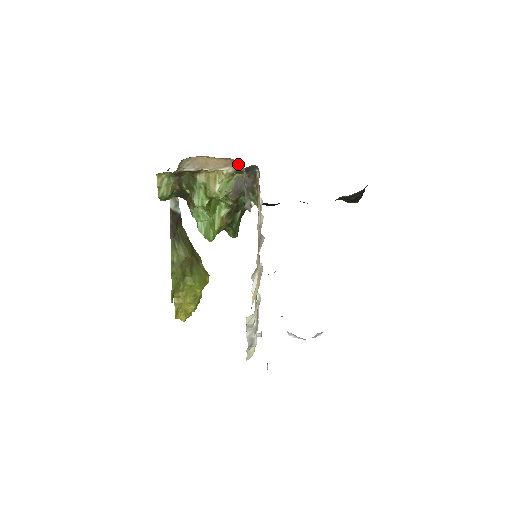
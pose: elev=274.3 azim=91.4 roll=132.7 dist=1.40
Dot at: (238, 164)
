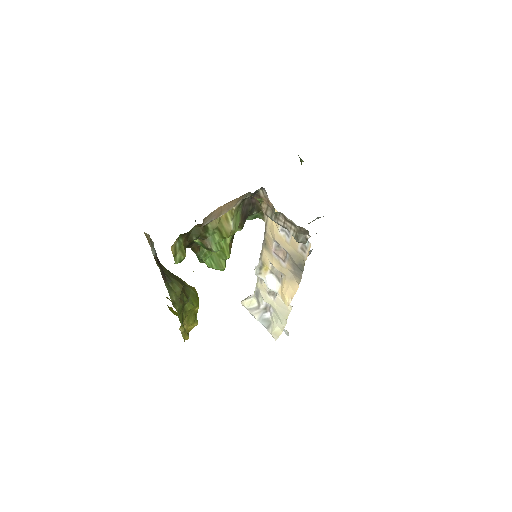
Dot at: (257, 198)
